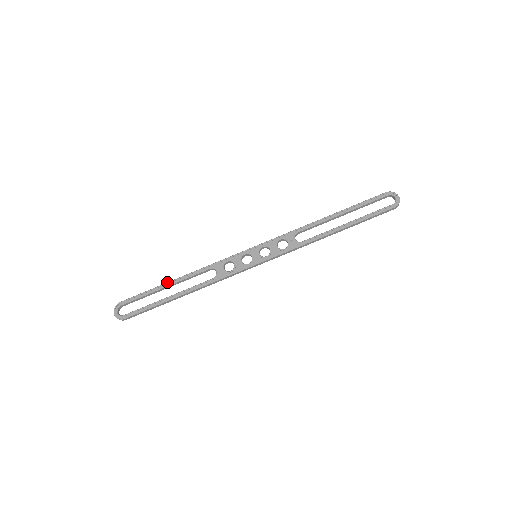
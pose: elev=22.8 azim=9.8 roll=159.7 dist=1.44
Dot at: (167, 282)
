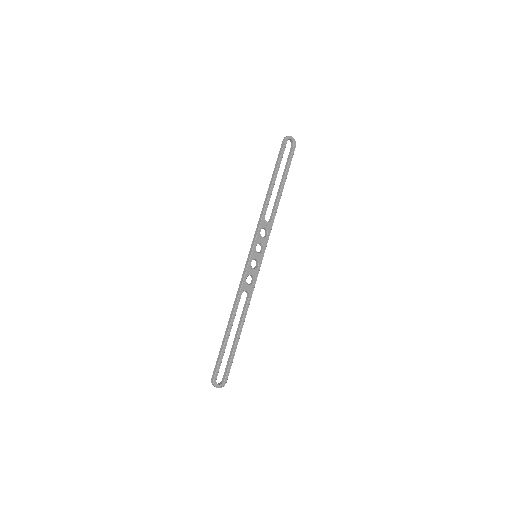
Dot at: (227, 333)
